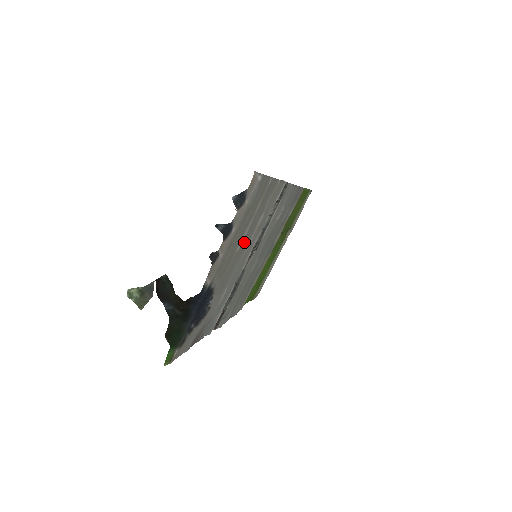
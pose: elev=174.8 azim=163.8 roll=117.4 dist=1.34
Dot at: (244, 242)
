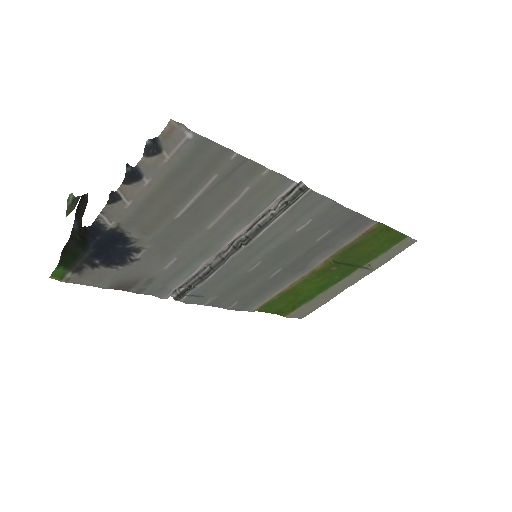
Dot at: (192, 214)
